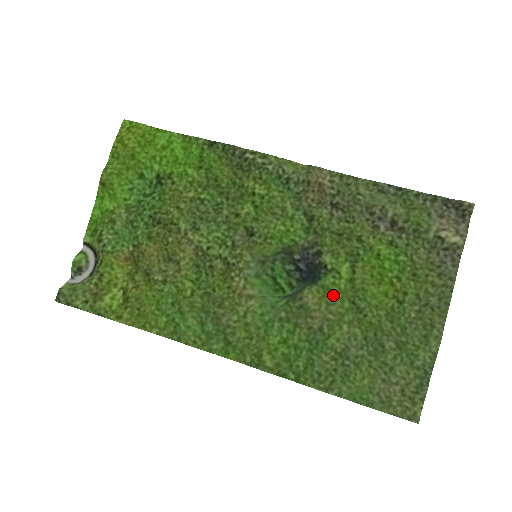
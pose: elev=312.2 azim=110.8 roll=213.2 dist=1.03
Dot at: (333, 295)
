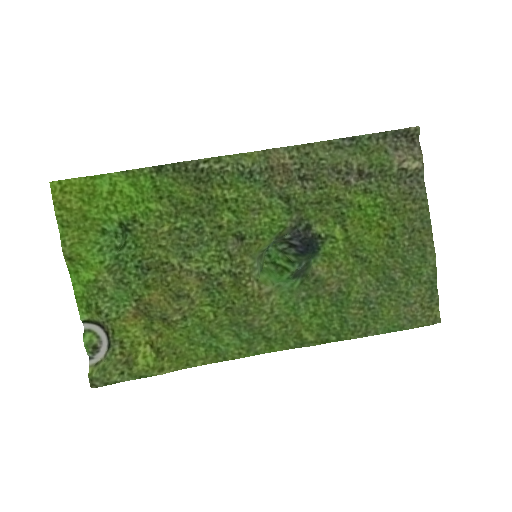
Dot at: (337, 258)
